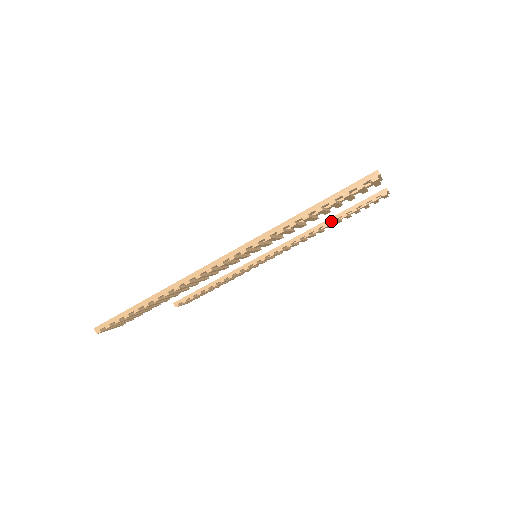
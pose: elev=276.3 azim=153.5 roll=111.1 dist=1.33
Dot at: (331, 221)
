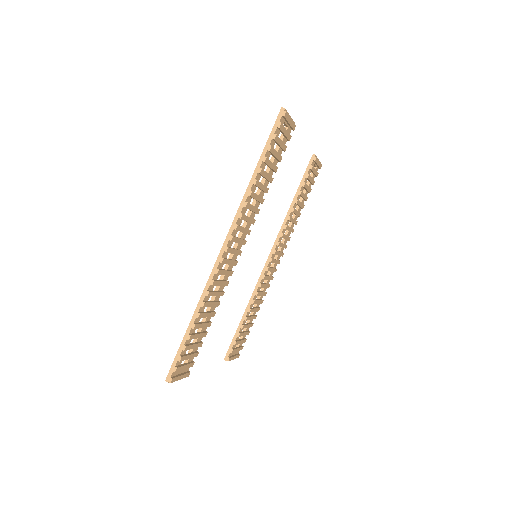
Dot at: (294, 204)
